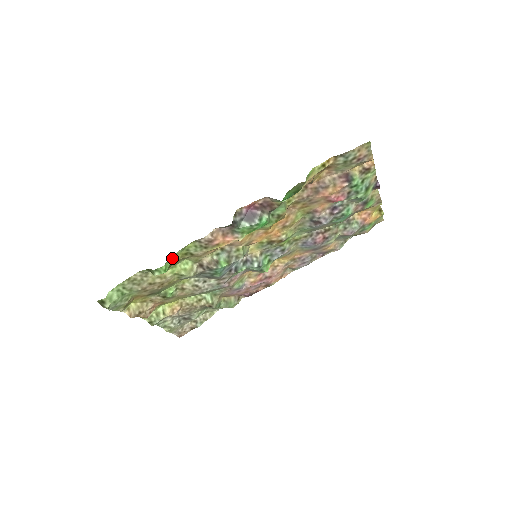
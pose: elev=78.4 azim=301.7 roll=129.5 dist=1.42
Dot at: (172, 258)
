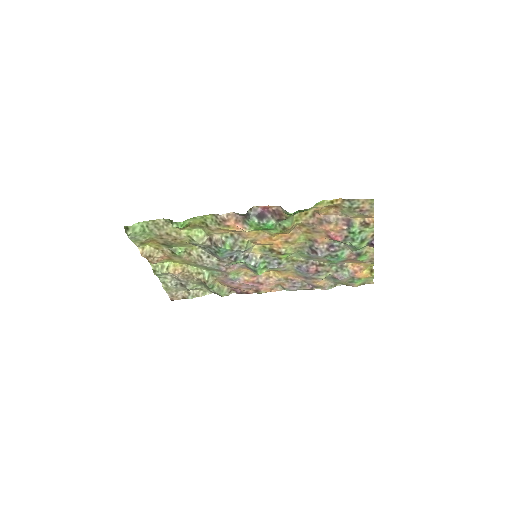
Dot at: (191, 220)
